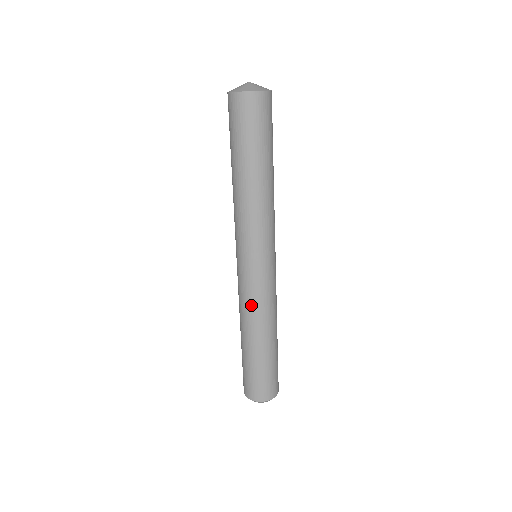
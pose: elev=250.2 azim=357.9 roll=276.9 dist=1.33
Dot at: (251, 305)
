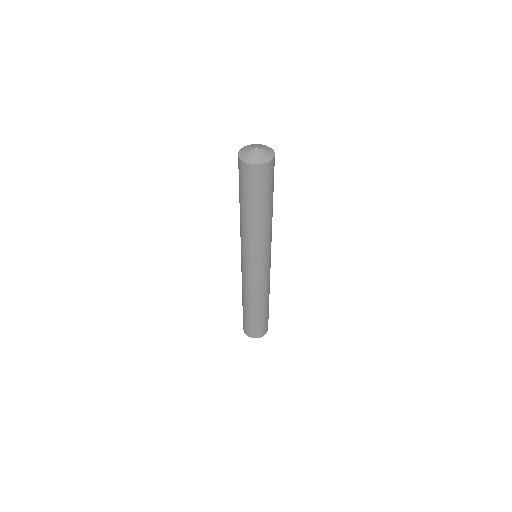
Dot at: (262, 289)
